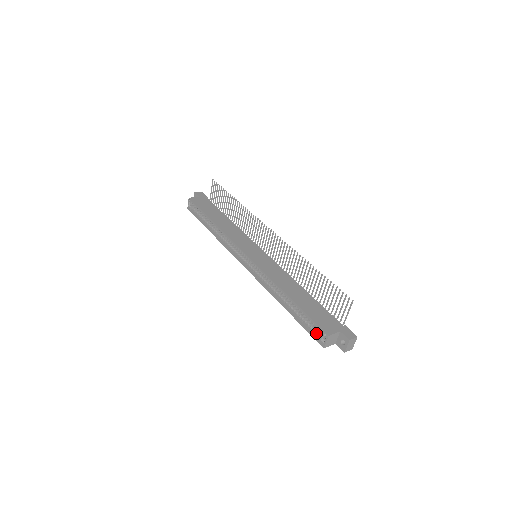
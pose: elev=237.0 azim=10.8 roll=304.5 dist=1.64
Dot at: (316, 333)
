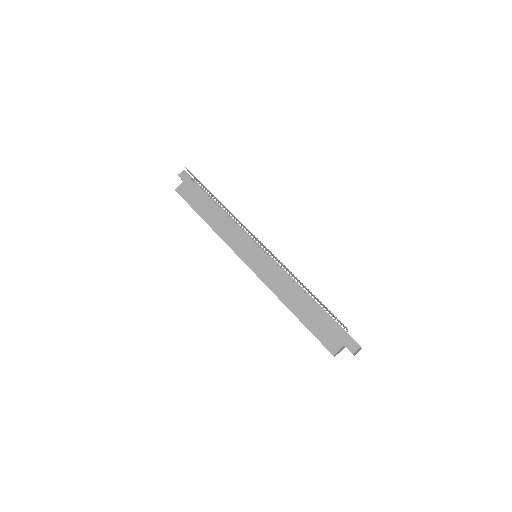
Dot at: occluded
